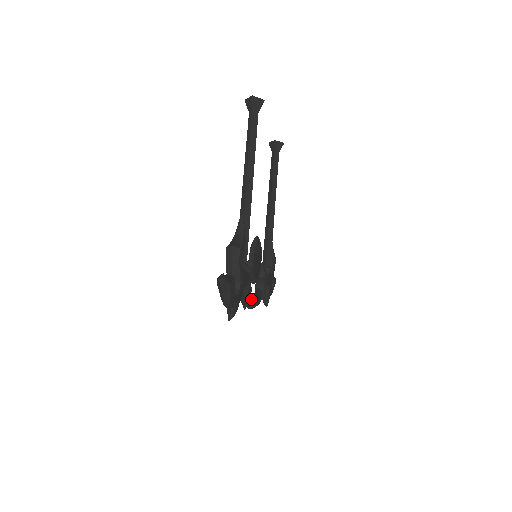
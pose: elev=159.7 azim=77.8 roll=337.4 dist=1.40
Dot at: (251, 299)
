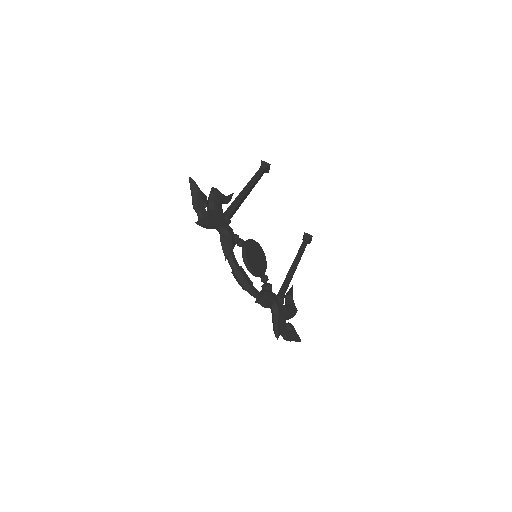
Dot at: (236, 261)
